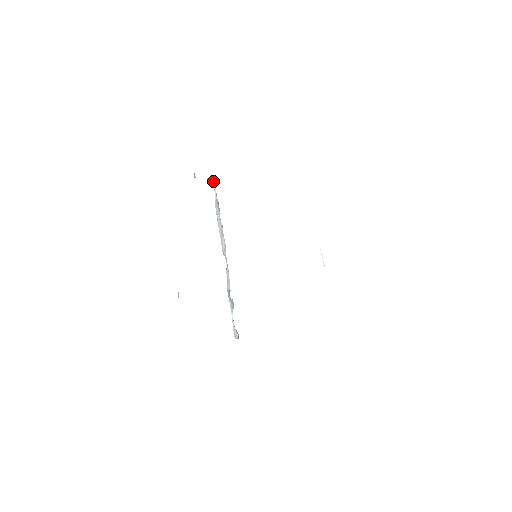
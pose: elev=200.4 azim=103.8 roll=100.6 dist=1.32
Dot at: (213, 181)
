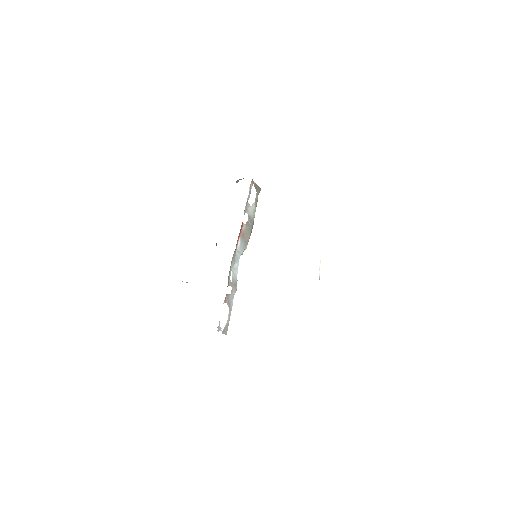
Dot at: (256, 188)
